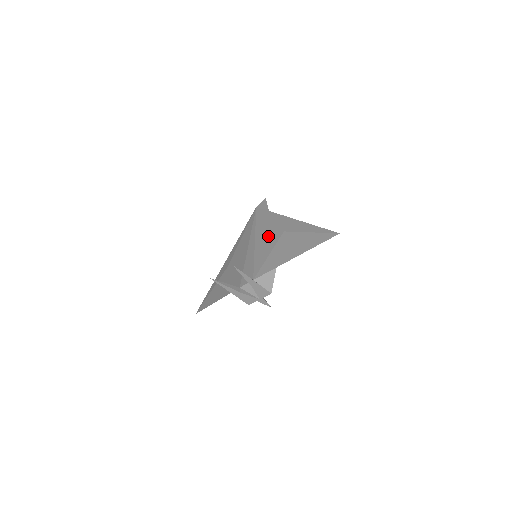
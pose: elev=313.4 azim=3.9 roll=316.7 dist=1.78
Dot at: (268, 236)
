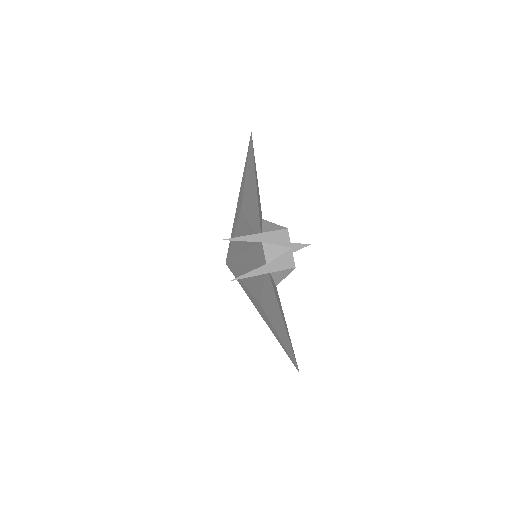
Dot at: (240, 233)
